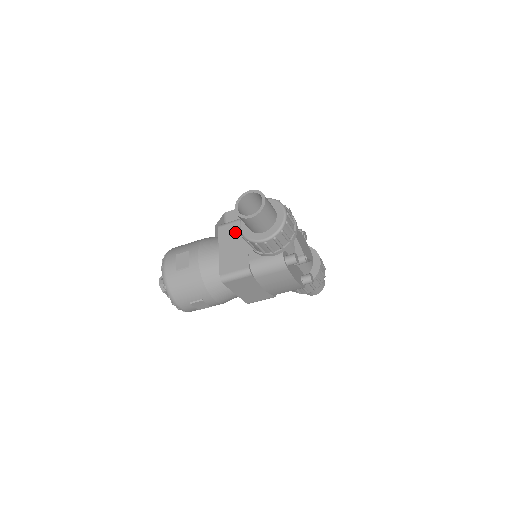
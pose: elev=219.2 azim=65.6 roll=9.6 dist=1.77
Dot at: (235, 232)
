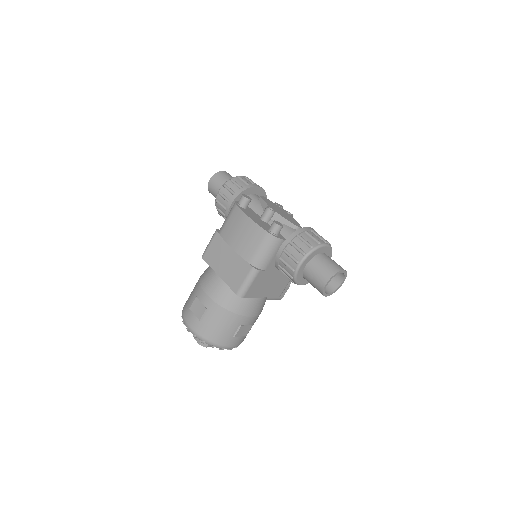
Dot at: occluded
